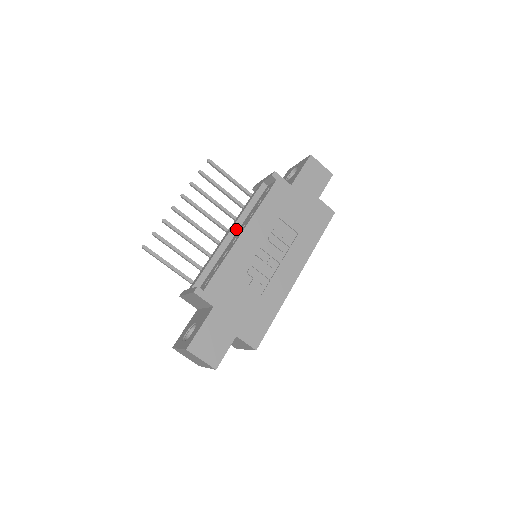
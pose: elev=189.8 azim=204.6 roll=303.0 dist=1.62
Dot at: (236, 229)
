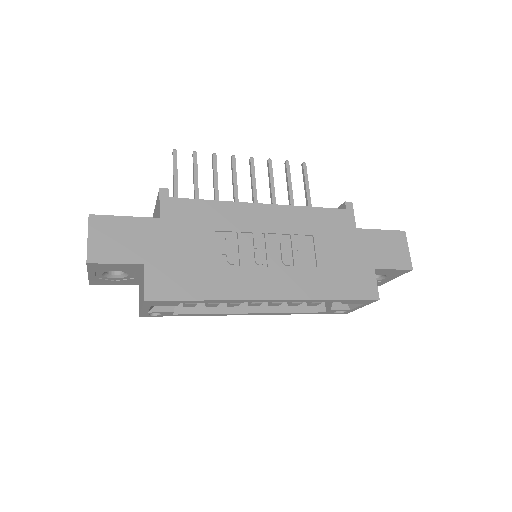
Dot at: occluded
